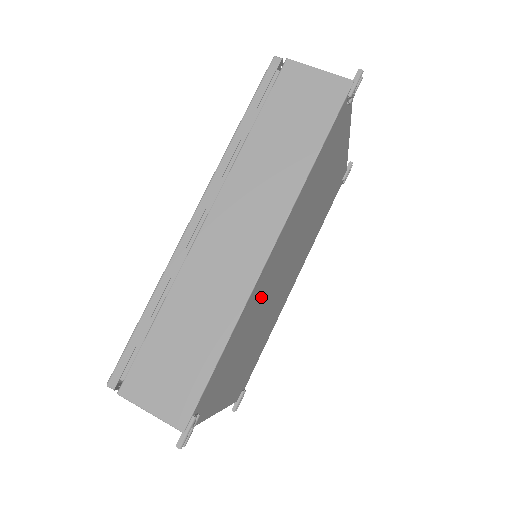
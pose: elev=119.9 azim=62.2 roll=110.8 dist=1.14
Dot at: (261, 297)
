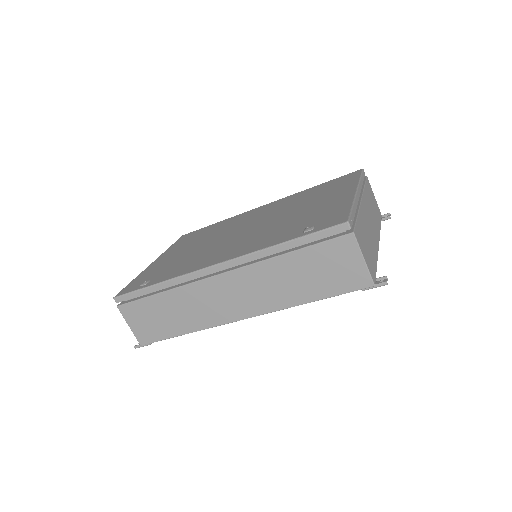
Dot at: occluded
